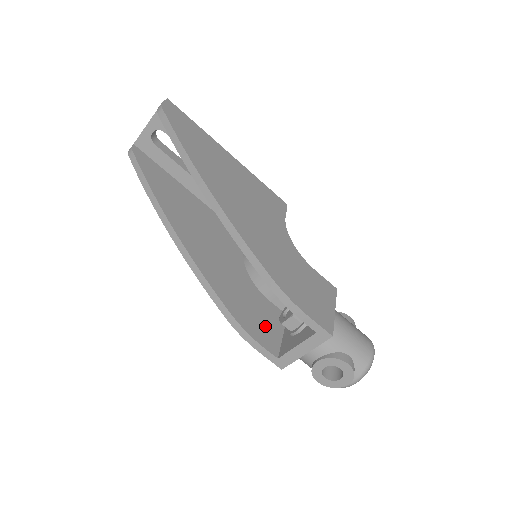
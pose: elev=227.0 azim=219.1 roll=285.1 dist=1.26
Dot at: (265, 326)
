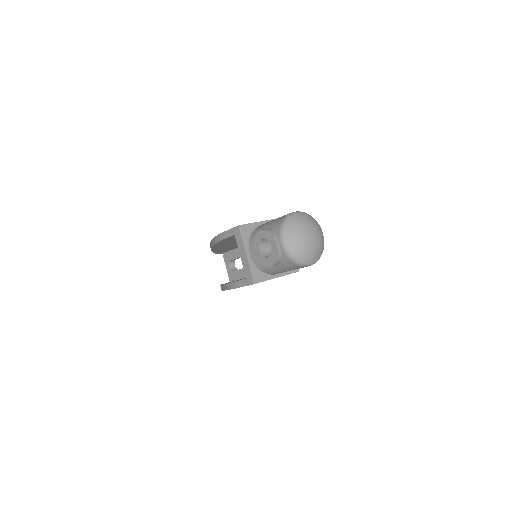
Dot at: occluded
